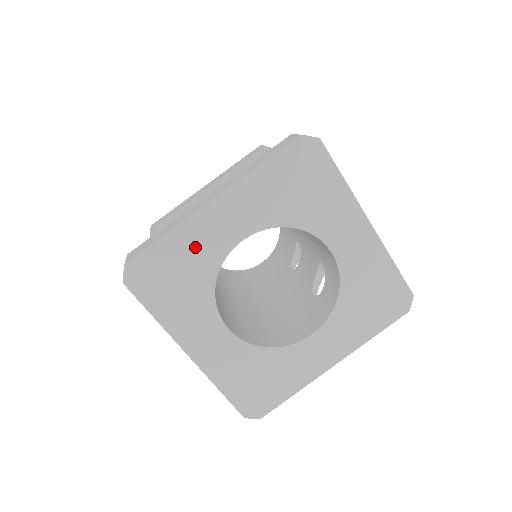
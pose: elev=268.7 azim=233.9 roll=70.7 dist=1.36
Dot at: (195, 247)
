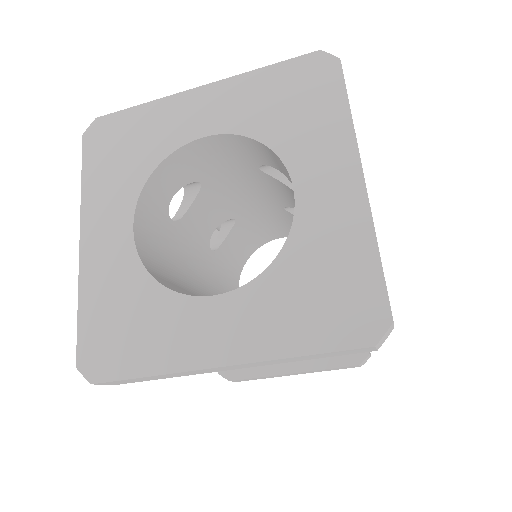
Dot at: (108, 282)
